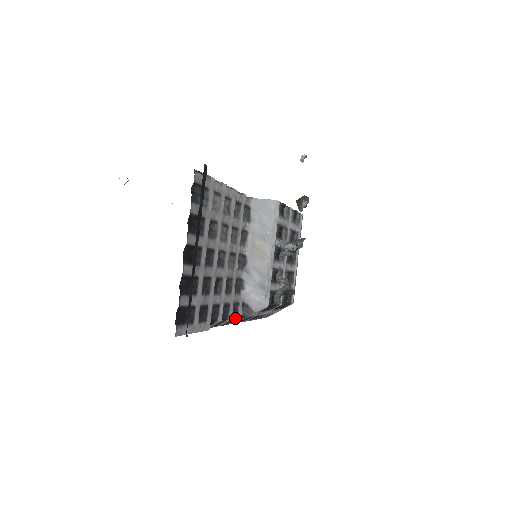
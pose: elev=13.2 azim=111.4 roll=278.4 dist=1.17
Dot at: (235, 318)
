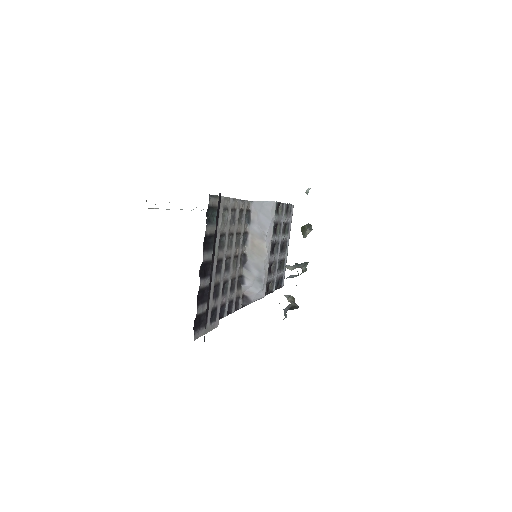
Dot at: (236, 309)
